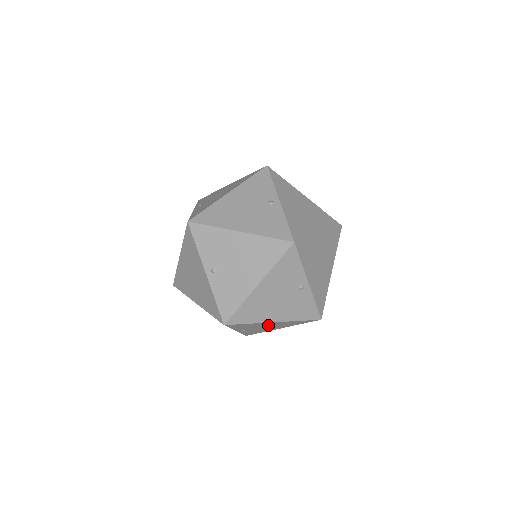
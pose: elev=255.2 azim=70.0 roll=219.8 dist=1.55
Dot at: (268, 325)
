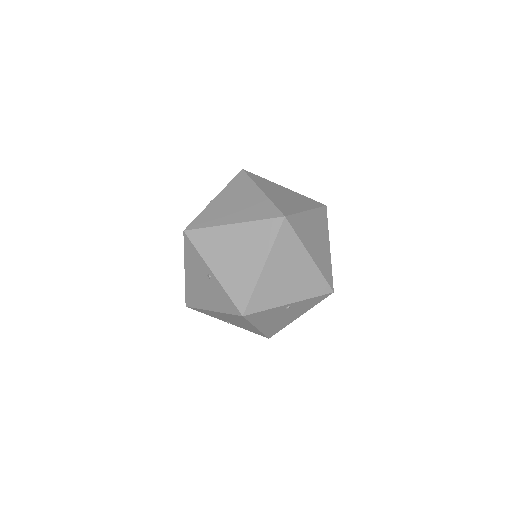
Dot at: occluded
